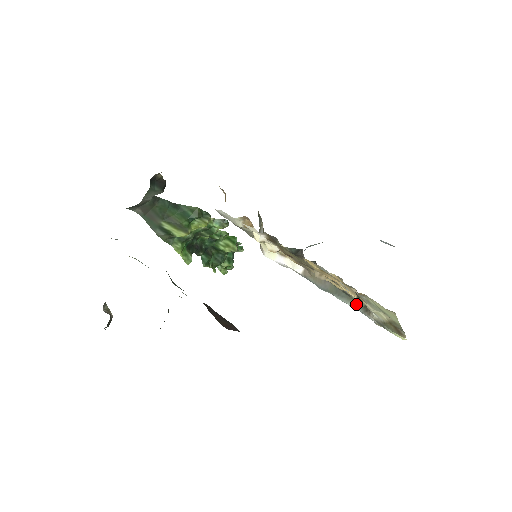
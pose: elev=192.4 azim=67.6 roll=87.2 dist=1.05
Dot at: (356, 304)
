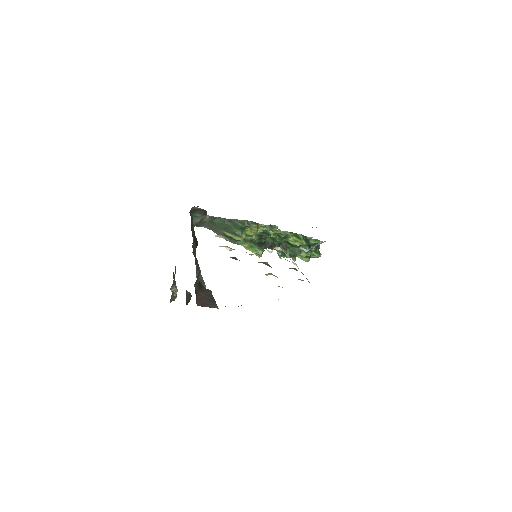
Dot at: occluded
